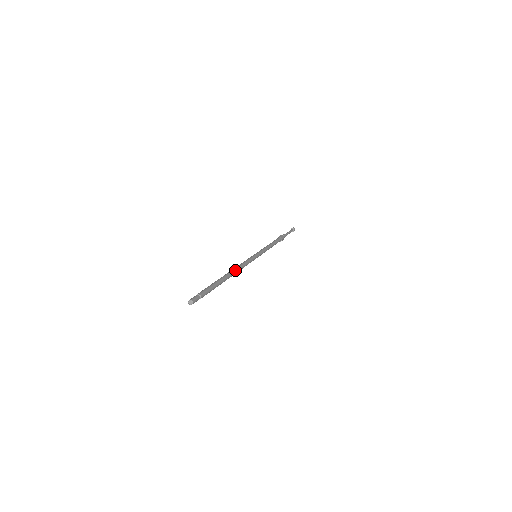
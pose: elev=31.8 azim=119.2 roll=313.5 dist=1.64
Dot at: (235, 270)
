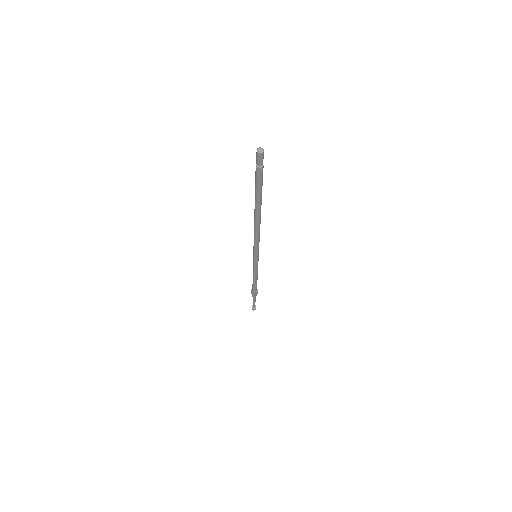
Dot at: (260, 221)
